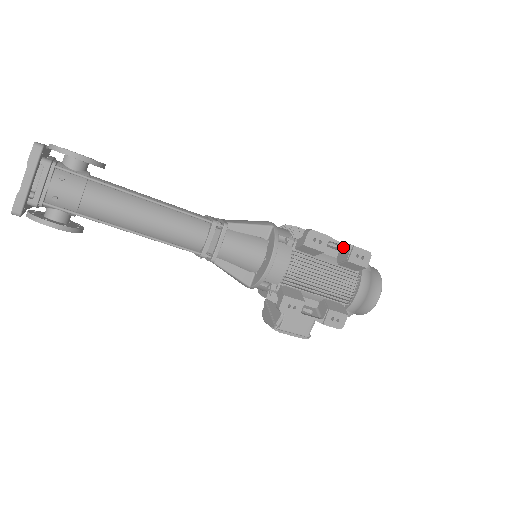
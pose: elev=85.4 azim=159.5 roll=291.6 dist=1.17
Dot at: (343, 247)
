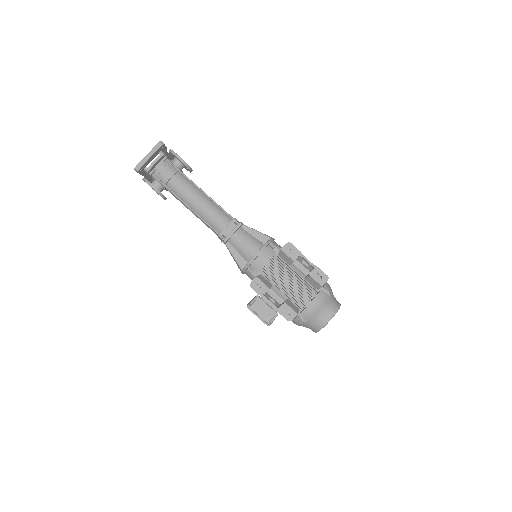
Dot at: (311, 267)
